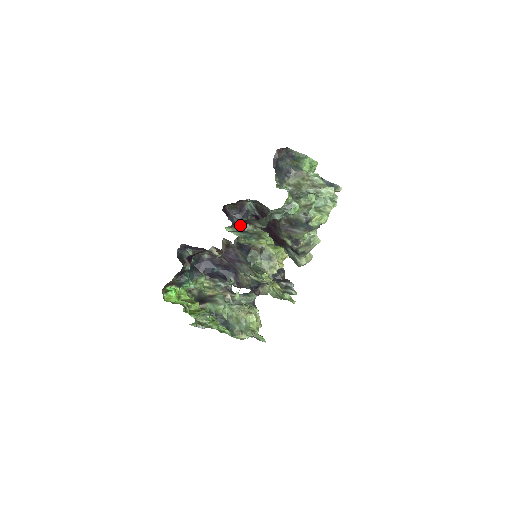
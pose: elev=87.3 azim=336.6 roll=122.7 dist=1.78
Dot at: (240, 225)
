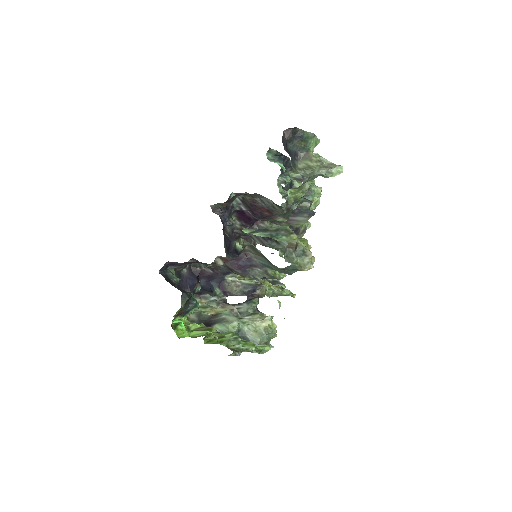
Dot at: (258, 224)
